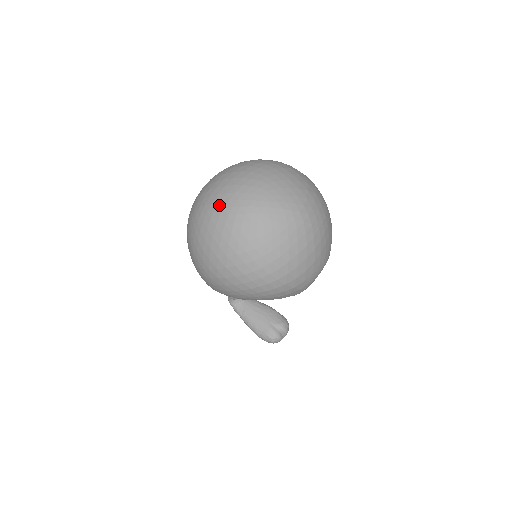
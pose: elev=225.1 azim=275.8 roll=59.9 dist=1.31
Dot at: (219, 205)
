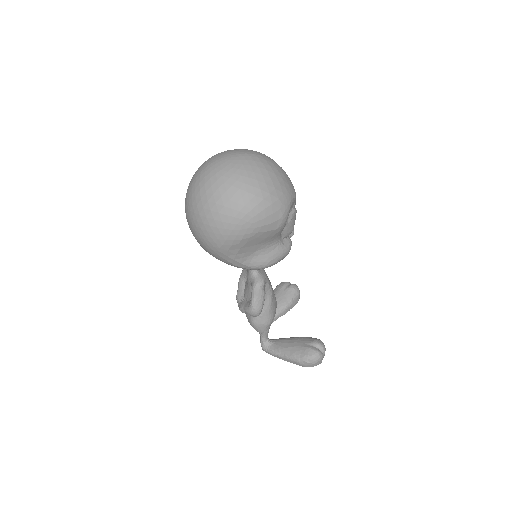
Dot at: (198, 173)
